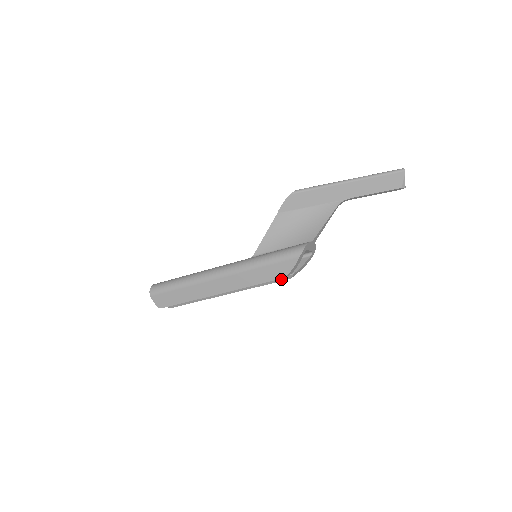
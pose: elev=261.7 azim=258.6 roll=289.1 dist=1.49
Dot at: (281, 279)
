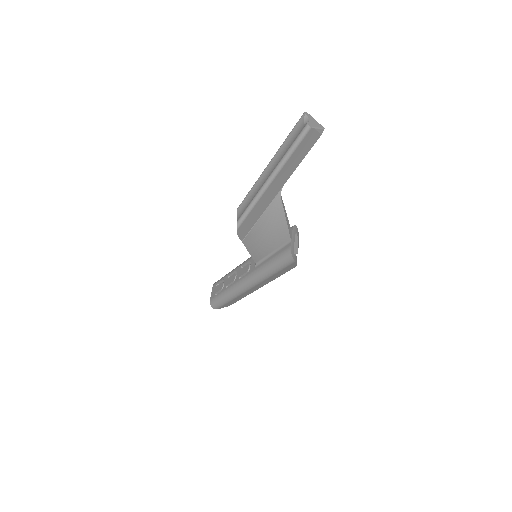
Dot at: occluded
